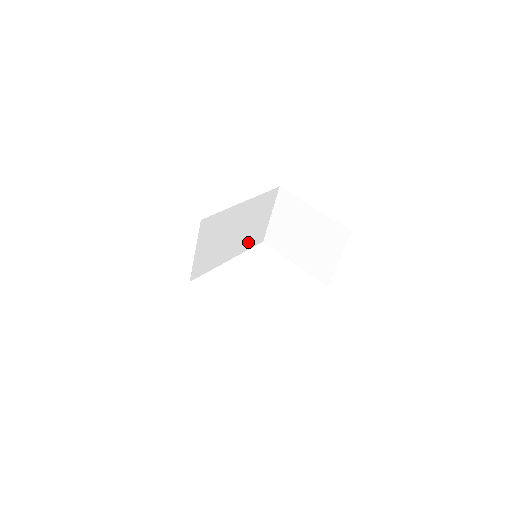
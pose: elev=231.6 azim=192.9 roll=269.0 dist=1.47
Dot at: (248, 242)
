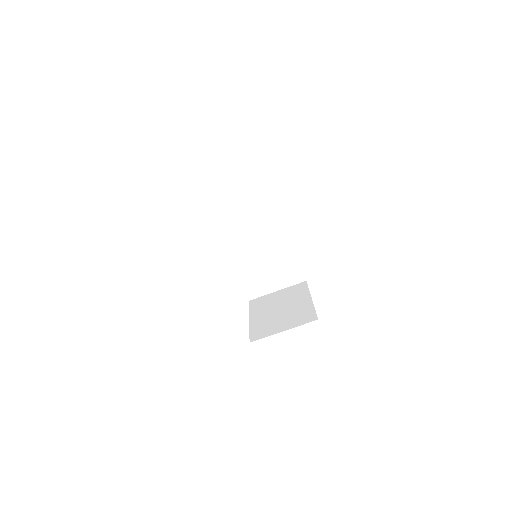
Dot at: (249, 276)
